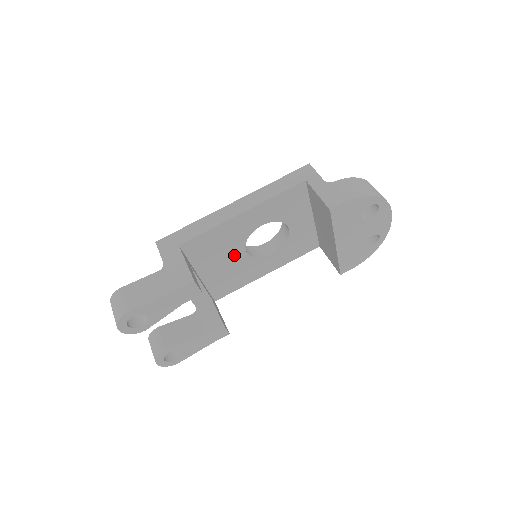
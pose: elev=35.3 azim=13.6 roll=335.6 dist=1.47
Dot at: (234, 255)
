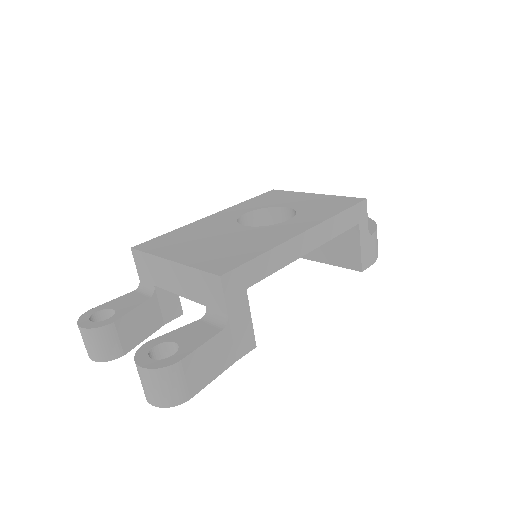
Dot at: occluded
